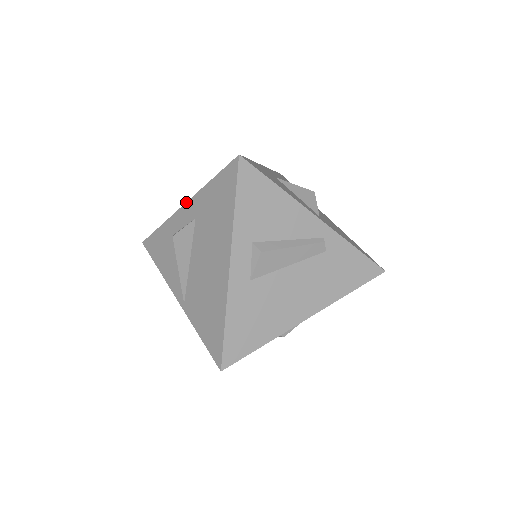
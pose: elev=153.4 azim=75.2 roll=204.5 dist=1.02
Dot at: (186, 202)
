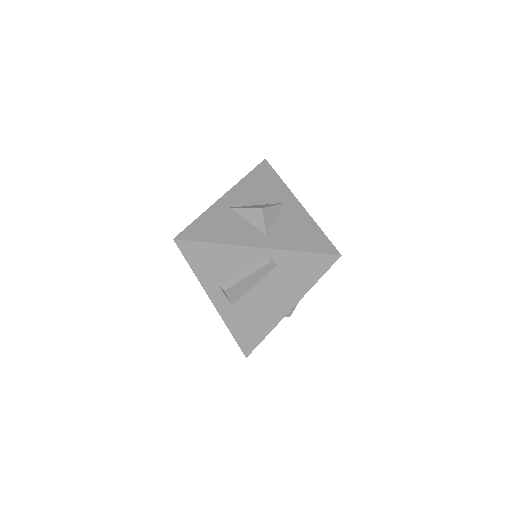
Dot at: occluded
